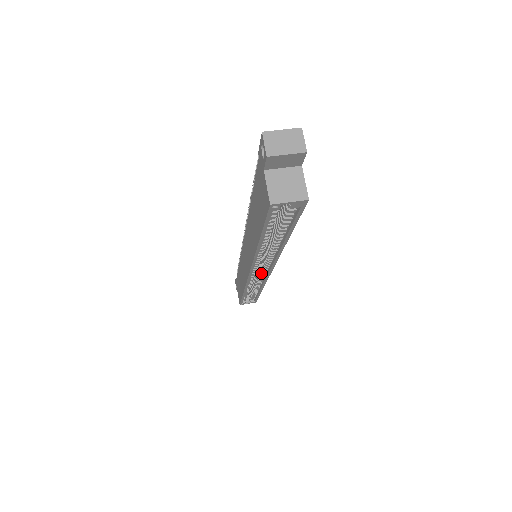
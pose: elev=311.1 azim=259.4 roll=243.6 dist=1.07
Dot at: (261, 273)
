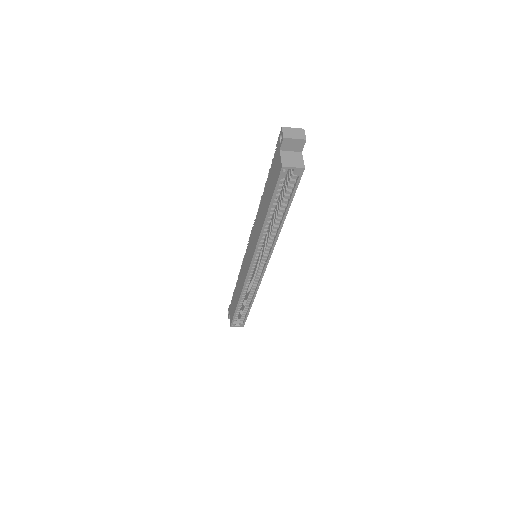
Dot at: (258, 271)
